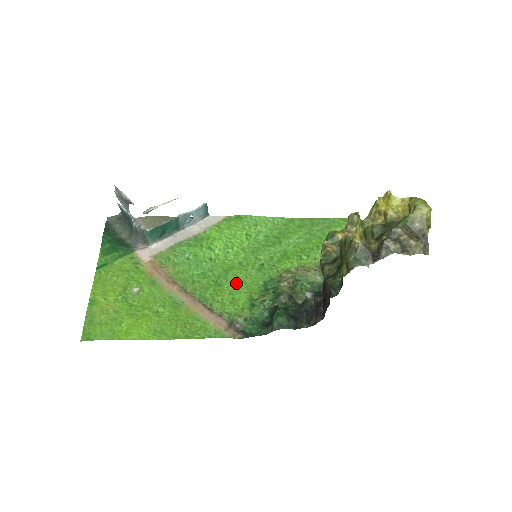
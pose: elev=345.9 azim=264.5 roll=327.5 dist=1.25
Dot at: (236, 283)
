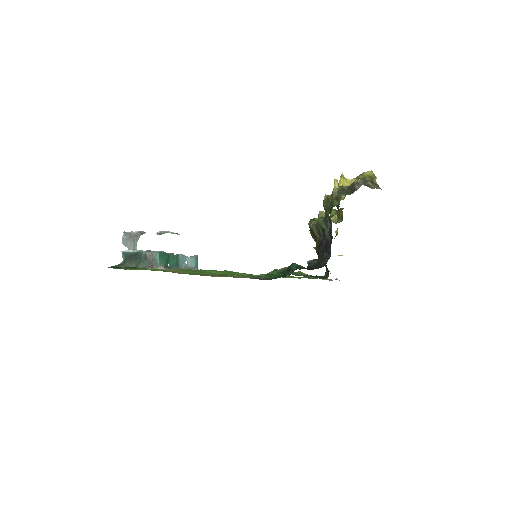
Dot at: occluded
